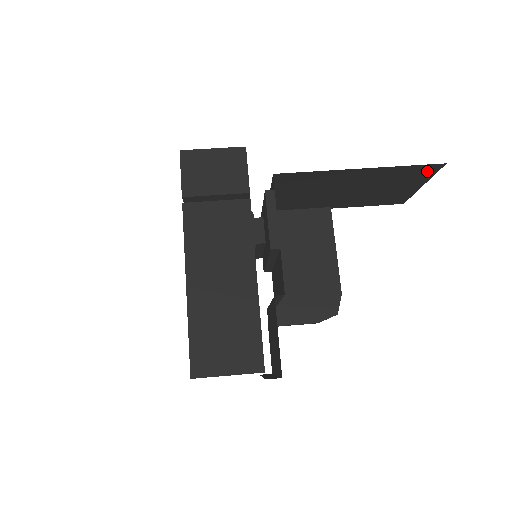
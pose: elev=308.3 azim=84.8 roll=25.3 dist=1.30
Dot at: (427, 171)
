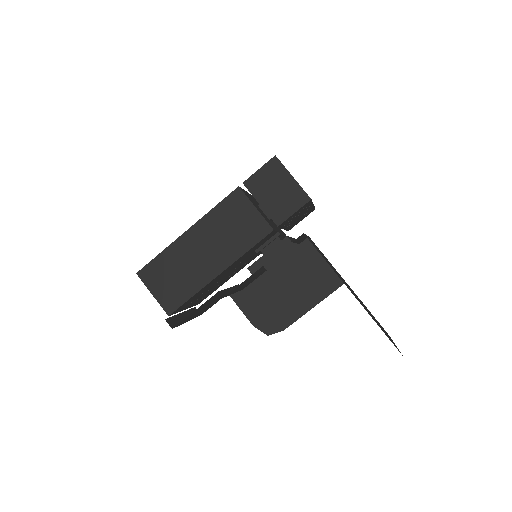
Dot at: occluded
